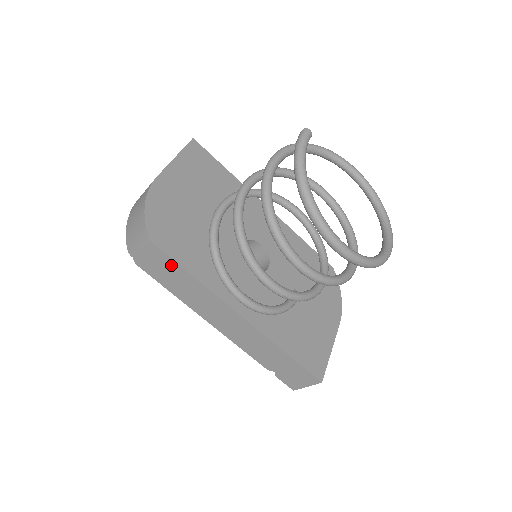
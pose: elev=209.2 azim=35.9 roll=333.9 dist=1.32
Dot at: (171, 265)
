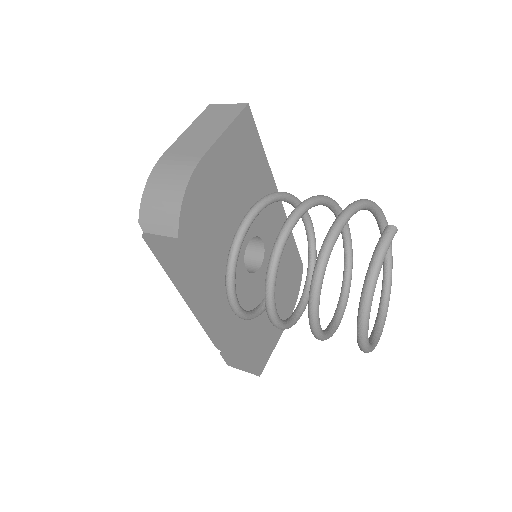
Dot at: (185, 261)
